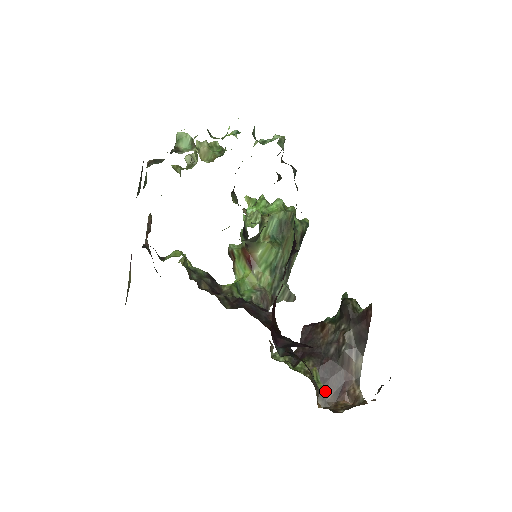
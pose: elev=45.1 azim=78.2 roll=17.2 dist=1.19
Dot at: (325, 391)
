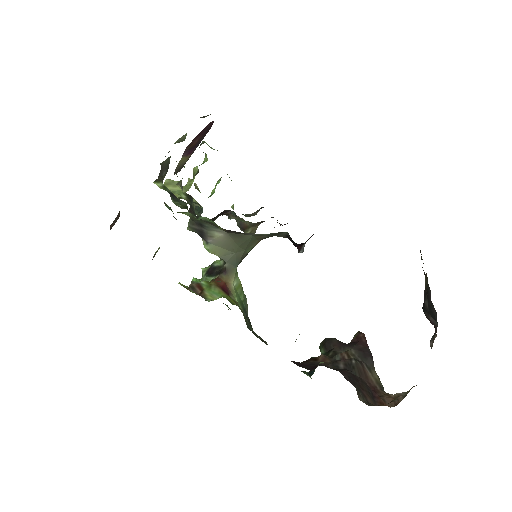
Dot at: (361, 392)
